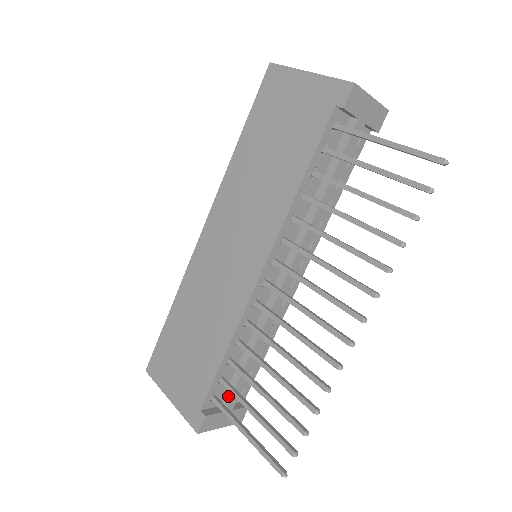
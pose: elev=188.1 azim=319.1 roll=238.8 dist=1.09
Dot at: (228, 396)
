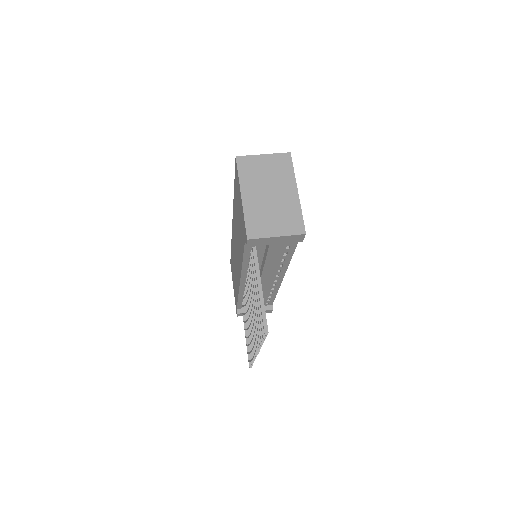
Dot at: occluded
